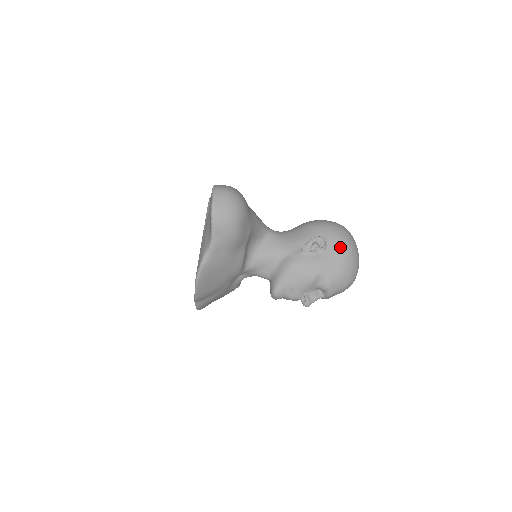
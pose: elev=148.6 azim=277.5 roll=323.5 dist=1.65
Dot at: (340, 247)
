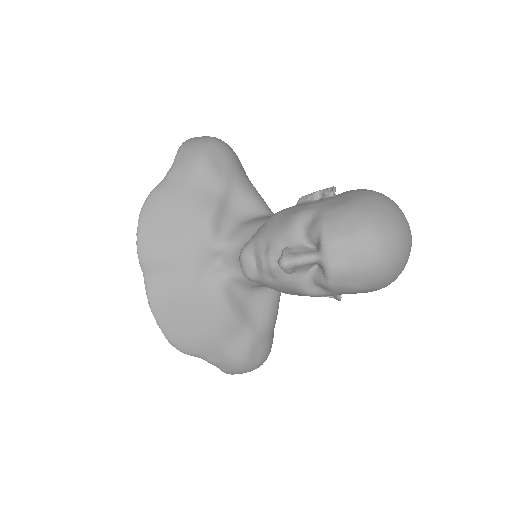
Dot at: (356, 191)
